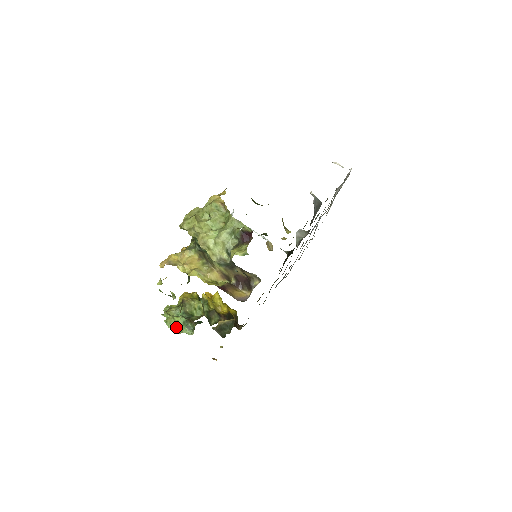
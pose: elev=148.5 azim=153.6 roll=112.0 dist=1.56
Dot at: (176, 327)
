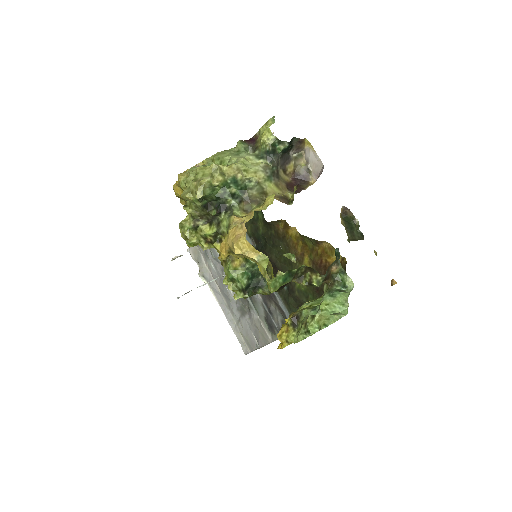
Dot at: (336, 313)
